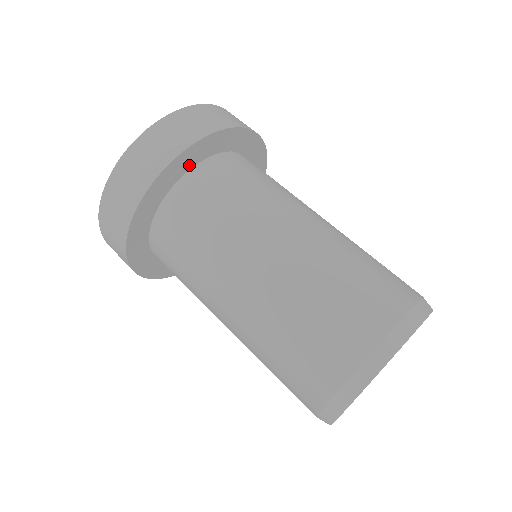
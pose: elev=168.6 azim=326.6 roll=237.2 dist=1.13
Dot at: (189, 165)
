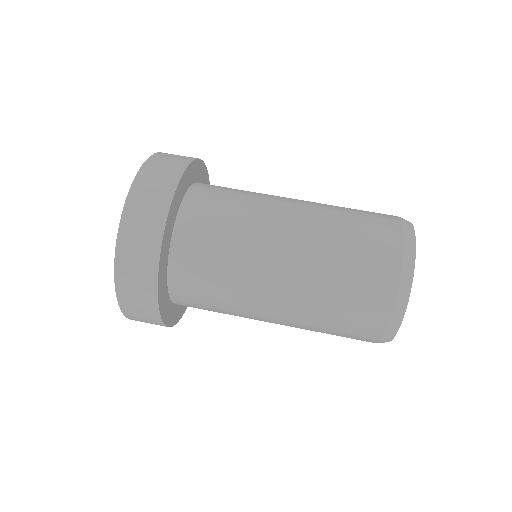
Dot at: (166, 261)
